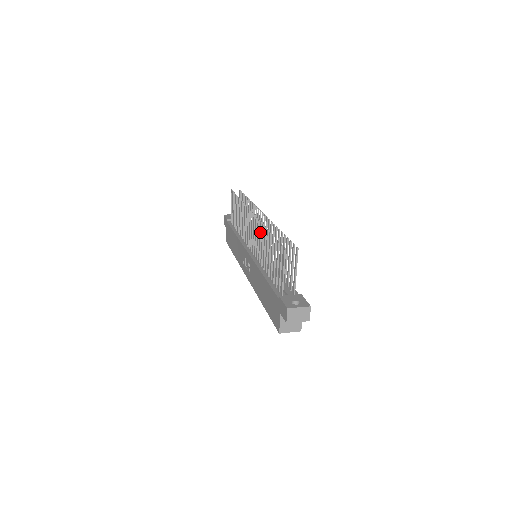
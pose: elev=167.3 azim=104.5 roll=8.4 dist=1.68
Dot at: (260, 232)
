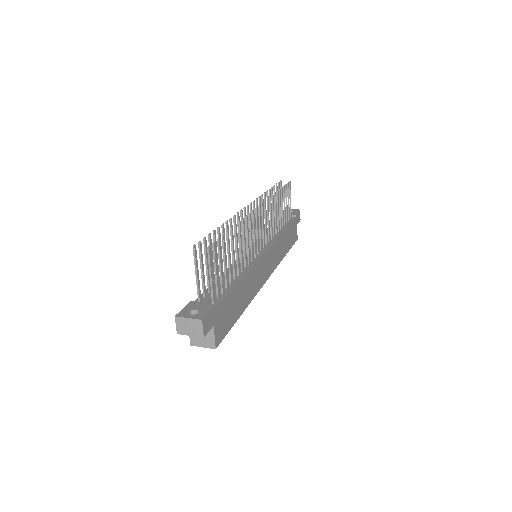
Dot at: occluded
